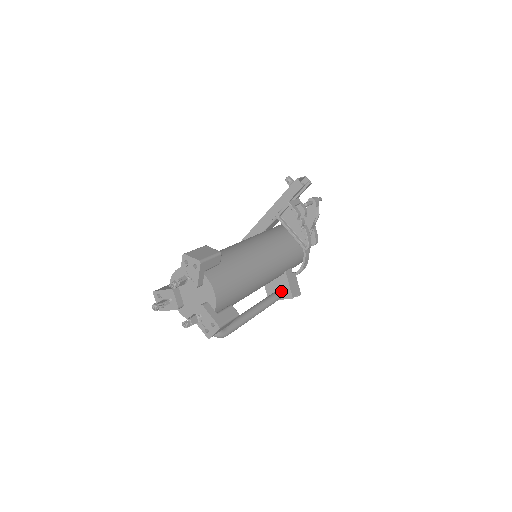
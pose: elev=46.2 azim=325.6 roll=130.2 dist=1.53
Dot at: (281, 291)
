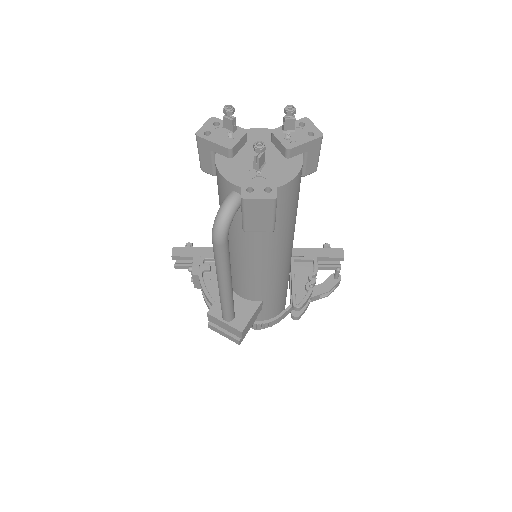
Dot at: (235, 315)
